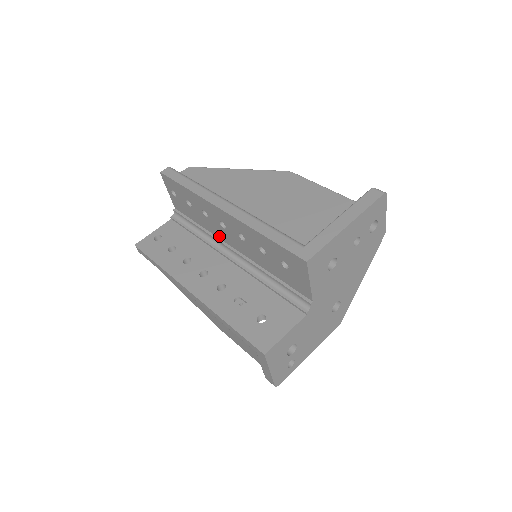
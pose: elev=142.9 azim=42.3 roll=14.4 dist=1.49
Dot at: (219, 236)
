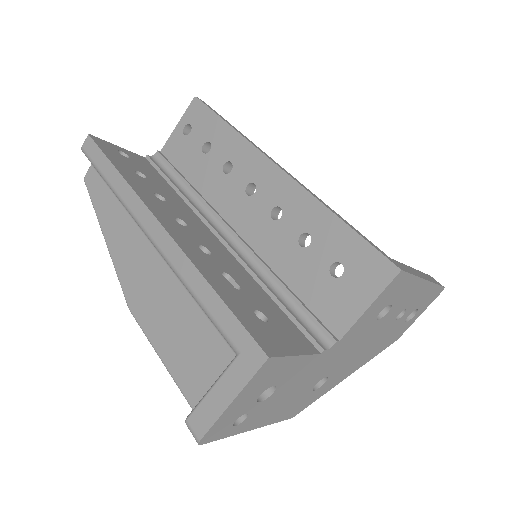
Dot at: (219, 205)
